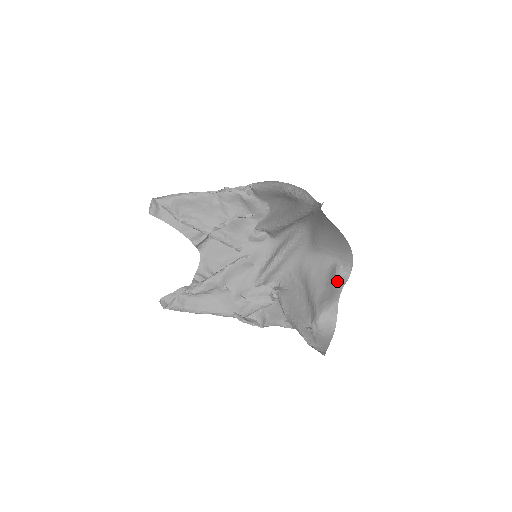
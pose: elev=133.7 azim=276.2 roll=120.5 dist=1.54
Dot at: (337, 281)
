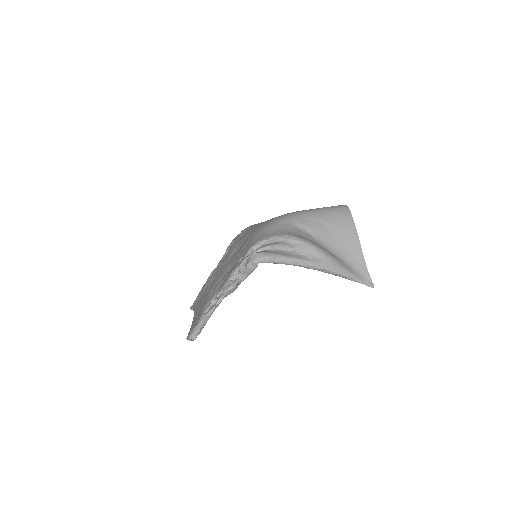
Dot at: occluded
